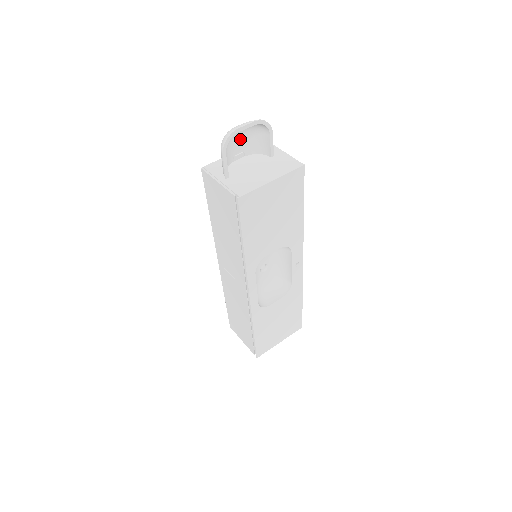
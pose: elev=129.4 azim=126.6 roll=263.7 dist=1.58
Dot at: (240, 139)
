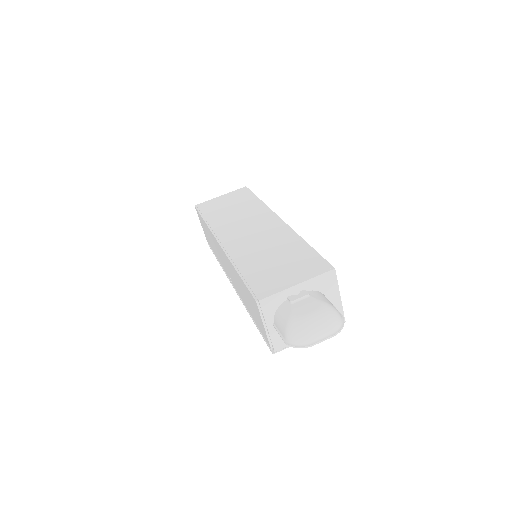
Dot at: (310, 308)
